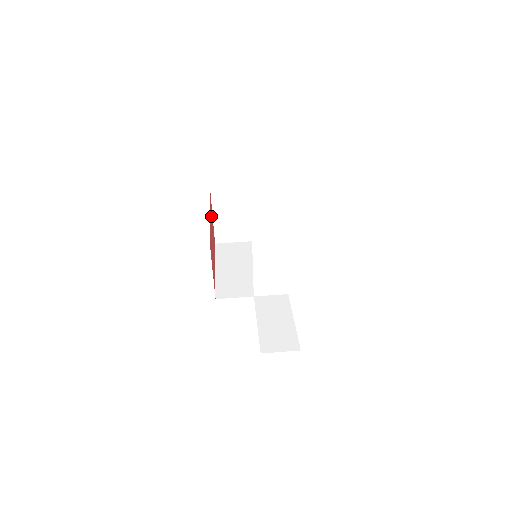
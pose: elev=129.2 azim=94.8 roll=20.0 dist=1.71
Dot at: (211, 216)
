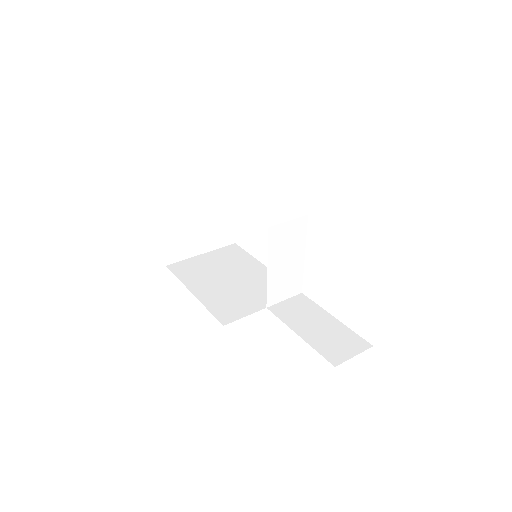
Dot at: occluded
